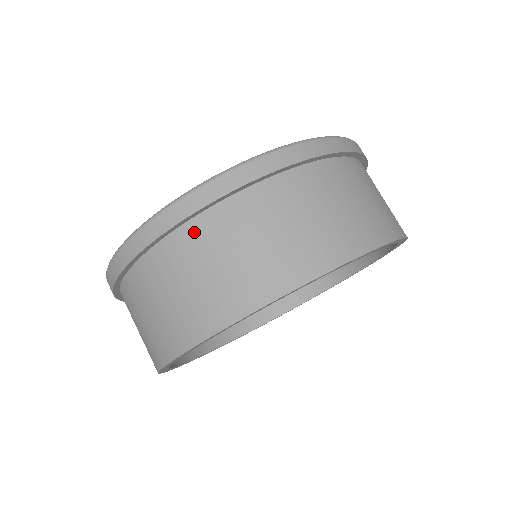
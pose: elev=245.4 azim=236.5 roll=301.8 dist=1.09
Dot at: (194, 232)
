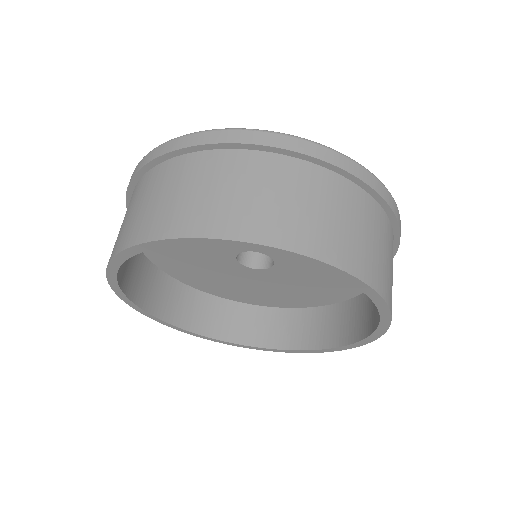
Dot at: (272, 162)
